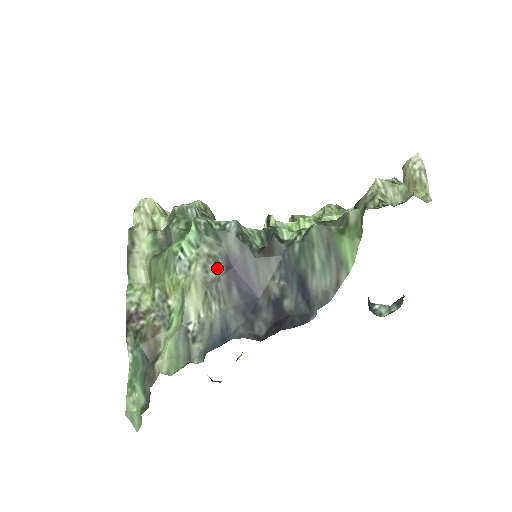
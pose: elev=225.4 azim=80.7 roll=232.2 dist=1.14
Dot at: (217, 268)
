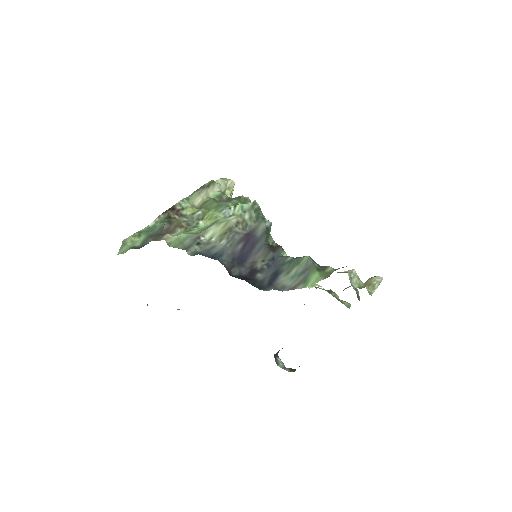
Dot at: (243, 230)
